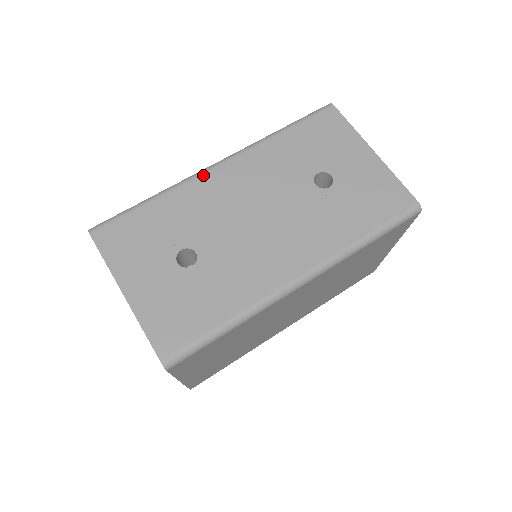
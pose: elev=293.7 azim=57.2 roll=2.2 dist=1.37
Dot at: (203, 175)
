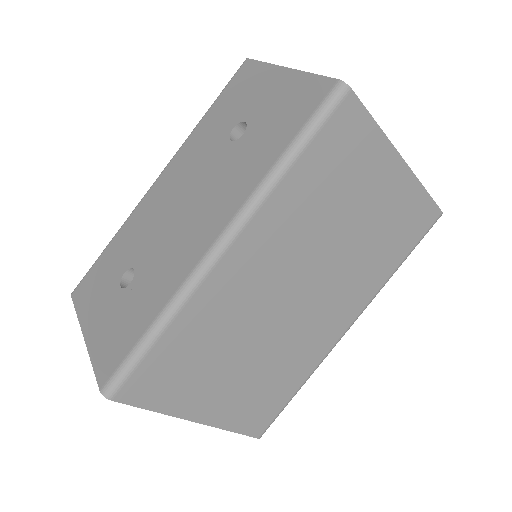
Dot at: (144, 197)
